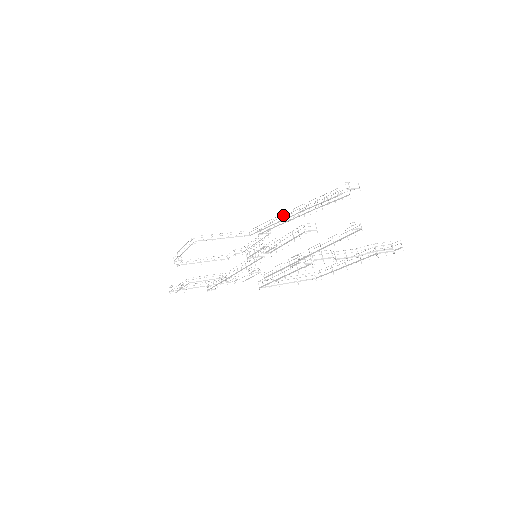
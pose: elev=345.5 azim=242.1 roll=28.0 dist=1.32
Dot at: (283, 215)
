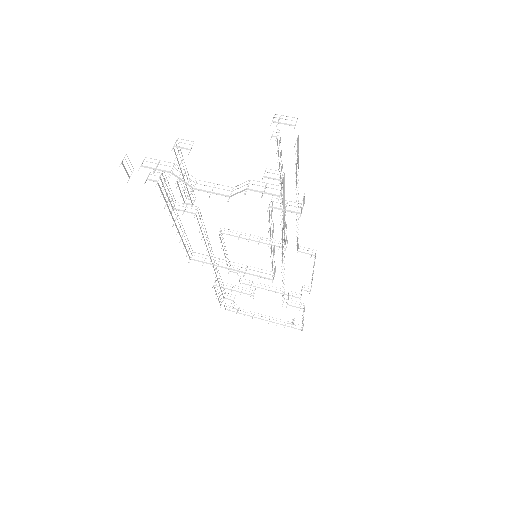
Dot at: occluded
